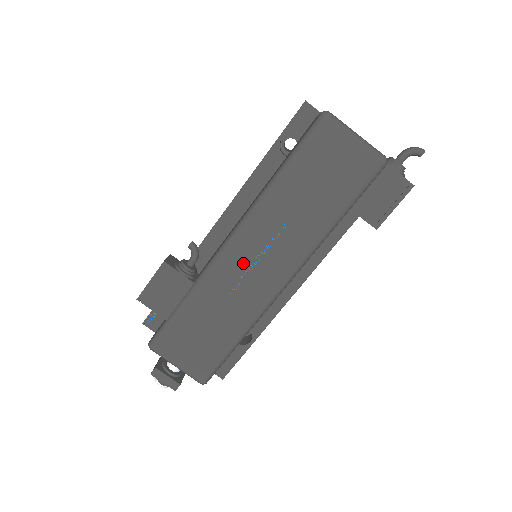
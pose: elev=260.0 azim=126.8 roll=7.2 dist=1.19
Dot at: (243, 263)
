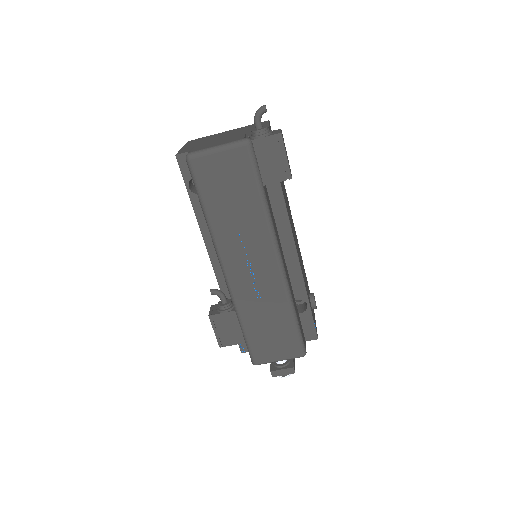
Dot at: (245, 276)
